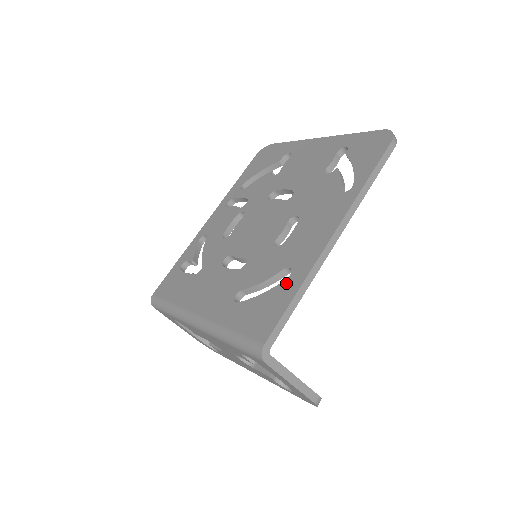
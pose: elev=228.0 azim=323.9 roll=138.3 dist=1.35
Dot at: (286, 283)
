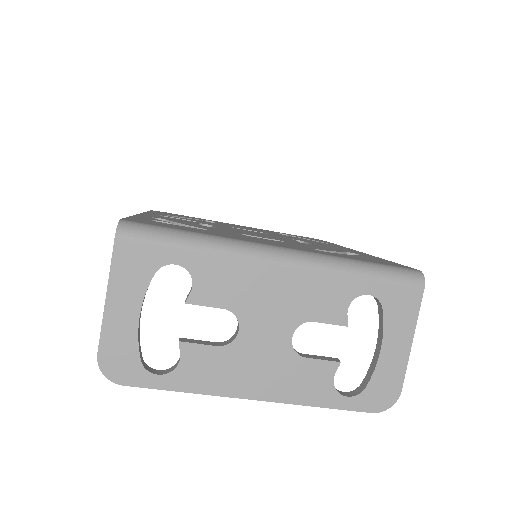
Dot at: (367, 256)
